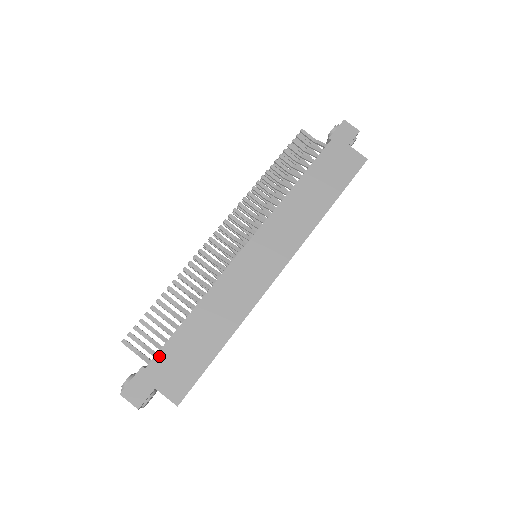
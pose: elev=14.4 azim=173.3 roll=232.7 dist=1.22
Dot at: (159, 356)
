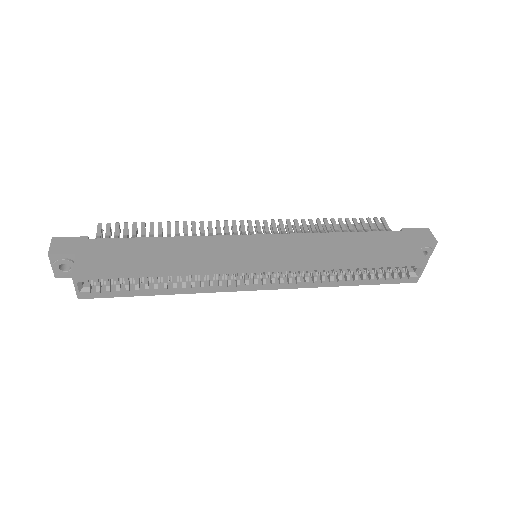
Dot at: (106, 240)
